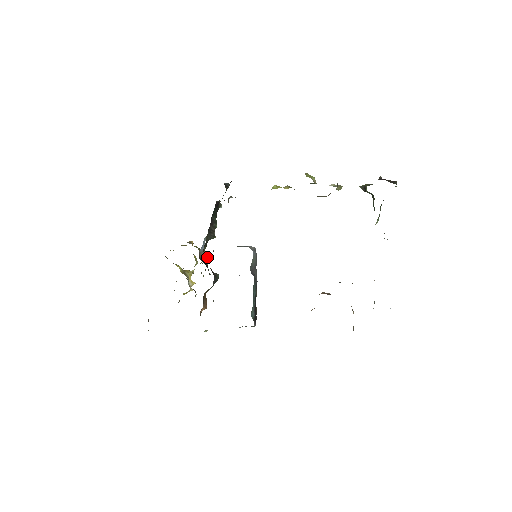
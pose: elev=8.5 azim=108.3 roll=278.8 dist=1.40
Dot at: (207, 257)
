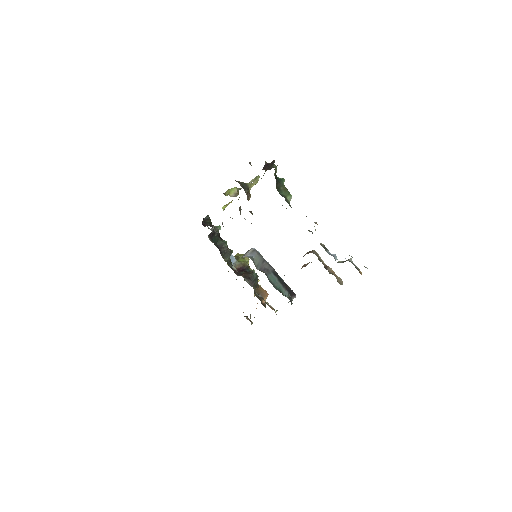
Dot at: (244, 260)
